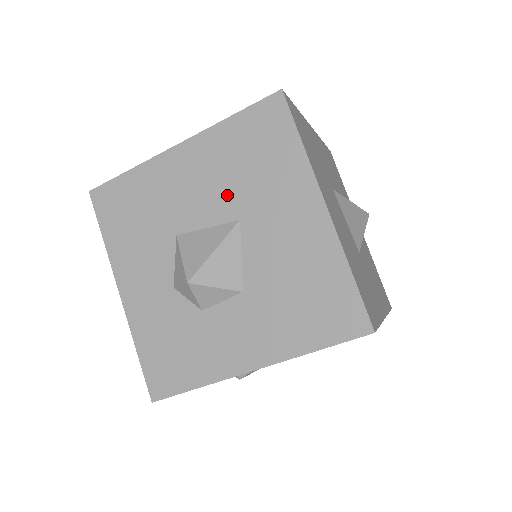
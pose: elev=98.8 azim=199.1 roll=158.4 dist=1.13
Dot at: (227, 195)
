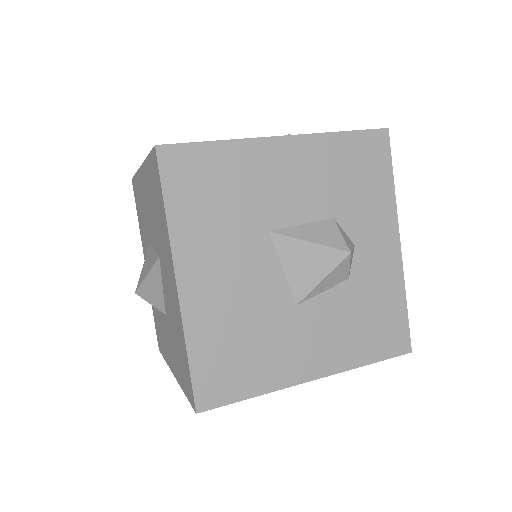
Dot at: (154, 230)
